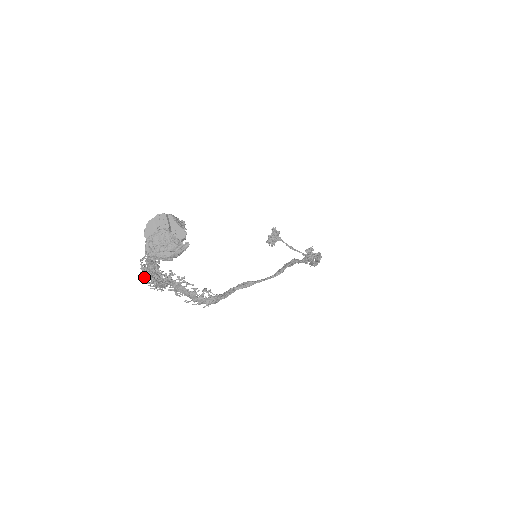
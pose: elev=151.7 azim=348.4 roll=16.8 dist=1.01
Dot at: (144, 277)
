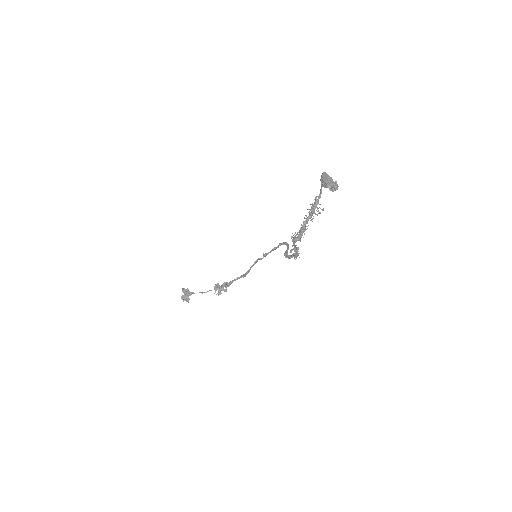
Dot at: (305, 226)
